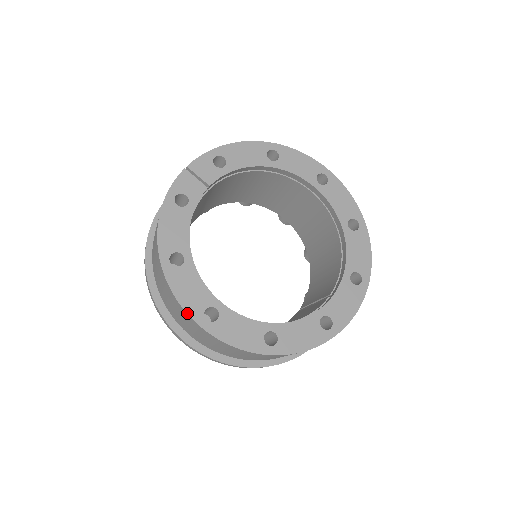
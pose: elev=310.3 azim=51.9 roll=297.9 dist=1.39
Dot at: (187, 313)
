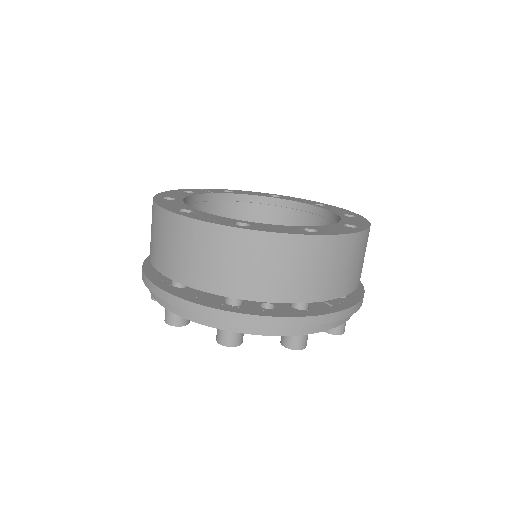
Dot at: (162, 207)
